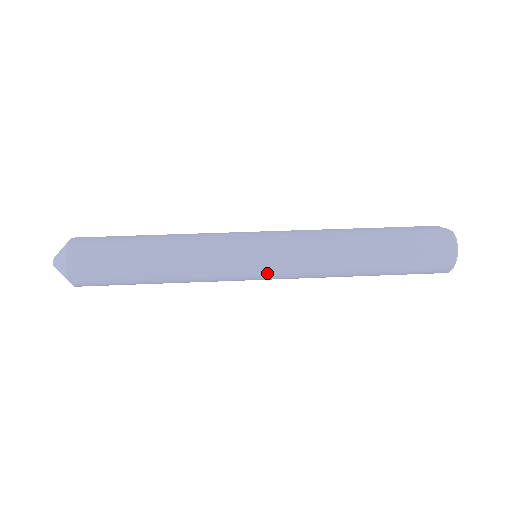
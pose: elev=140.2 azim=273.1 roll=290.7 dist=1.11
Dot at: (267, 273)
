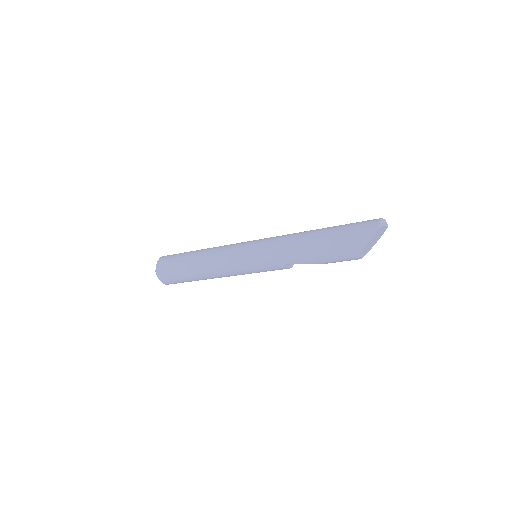
Dot at: (256, 242)
